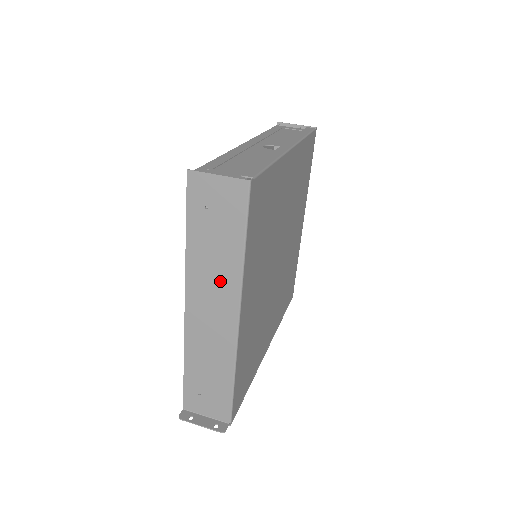
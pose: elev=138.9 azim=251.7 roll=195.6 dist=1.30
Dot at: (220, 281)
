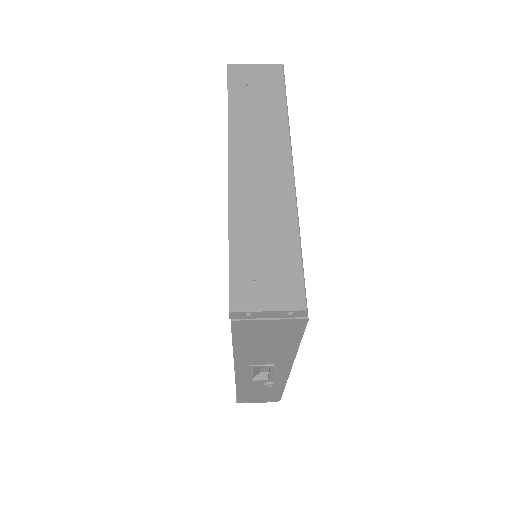
Dot at: (267, 137)
